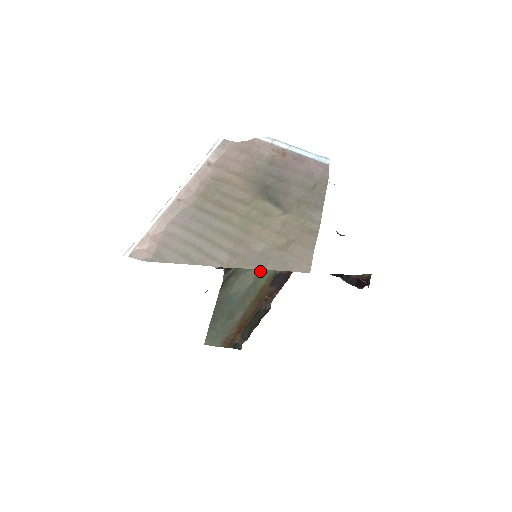
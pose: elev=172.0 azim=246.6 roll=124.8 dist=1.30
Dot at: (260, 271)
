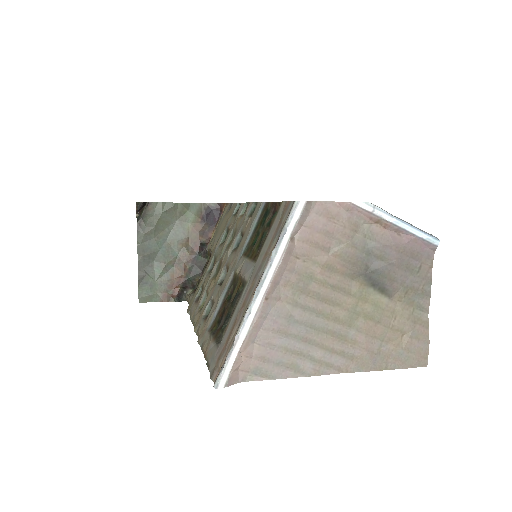
Dot at: (184, 206)
